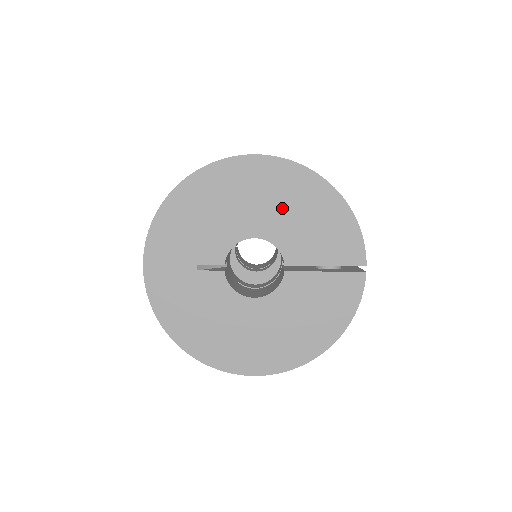
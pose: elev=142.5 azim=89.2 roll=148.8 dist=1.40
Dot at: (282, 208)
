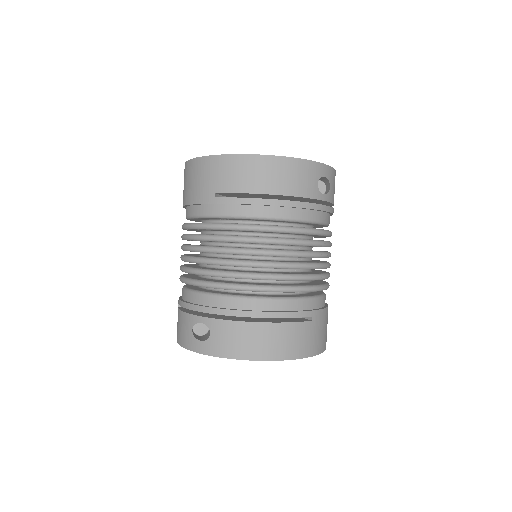
Dot at: occluded
